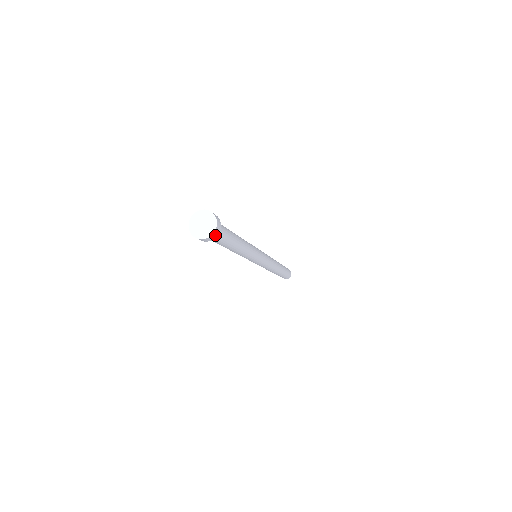
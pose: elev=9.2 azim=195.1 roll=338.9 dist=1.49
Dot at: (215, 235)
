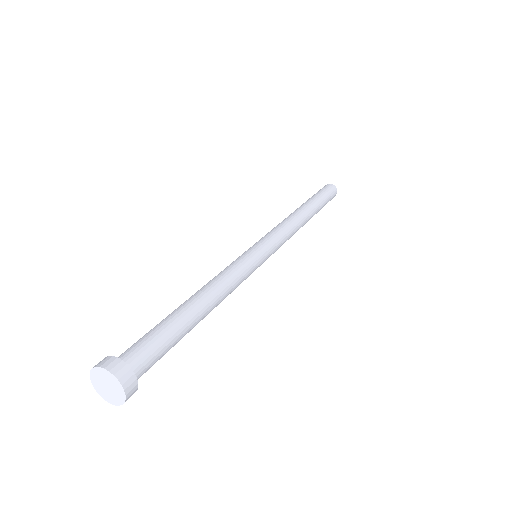
Dot at: (132, 385)
